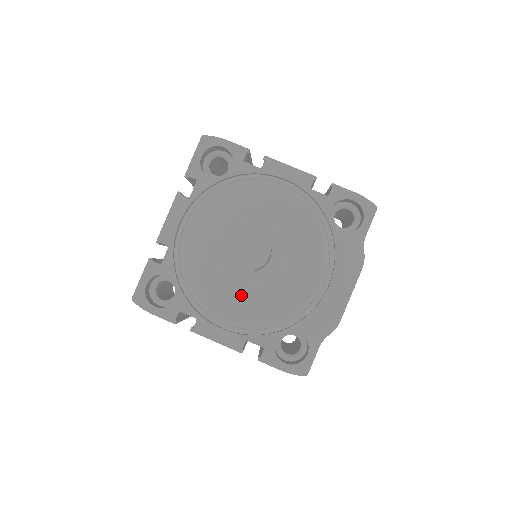
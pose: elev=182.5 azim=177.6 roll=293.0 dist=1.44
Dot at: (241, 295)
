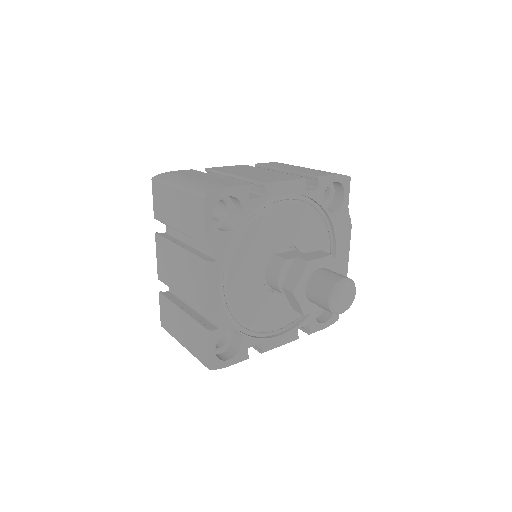
Dot at: (285, 304)
